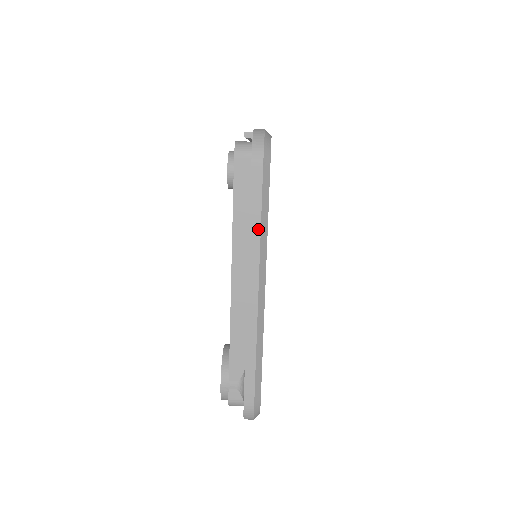
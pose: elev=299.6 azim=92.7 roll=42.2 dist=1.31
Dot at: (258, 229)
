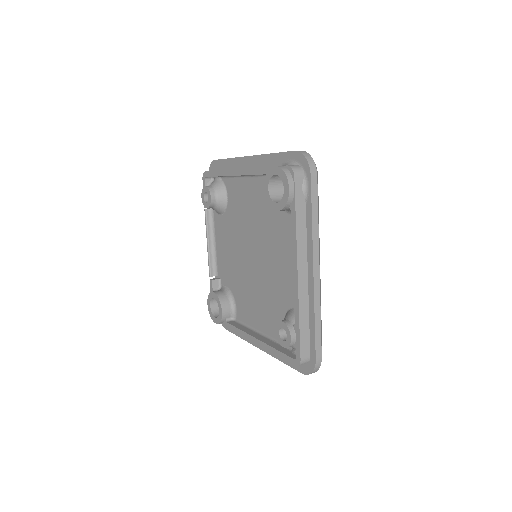
Dot at: occluded
